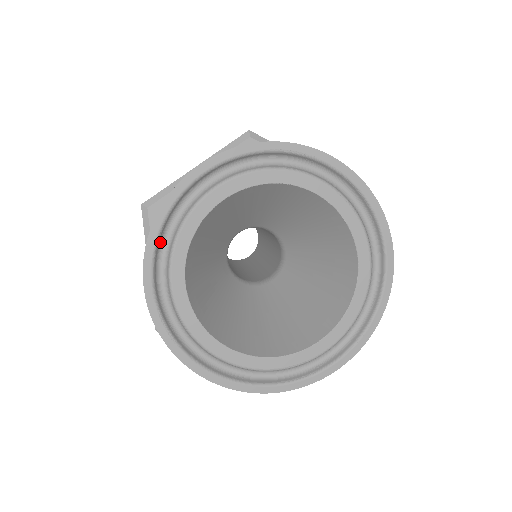
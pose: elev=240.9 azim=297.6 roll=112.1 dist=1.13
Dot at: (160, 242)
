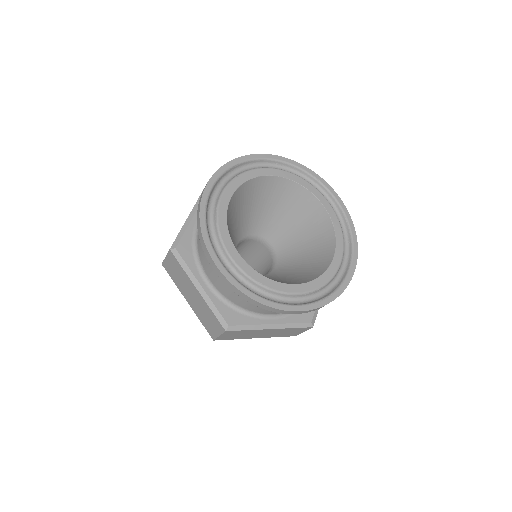
Dot at: (229, 172)
